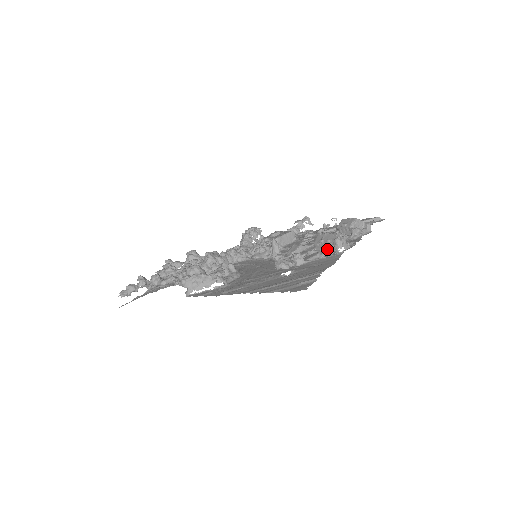
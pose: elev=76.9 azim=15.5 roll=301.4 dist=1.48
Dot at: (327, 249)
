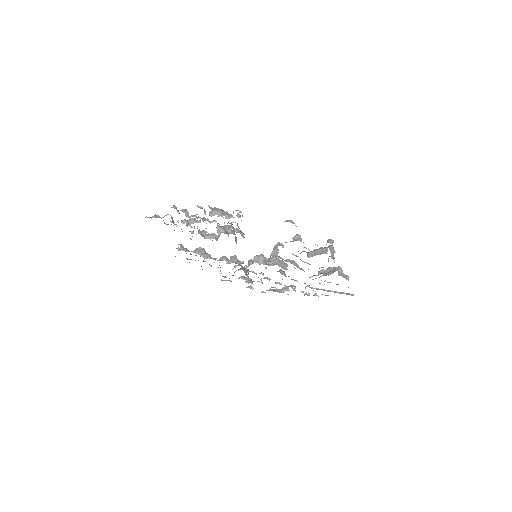
Dot at: (318, 254)
